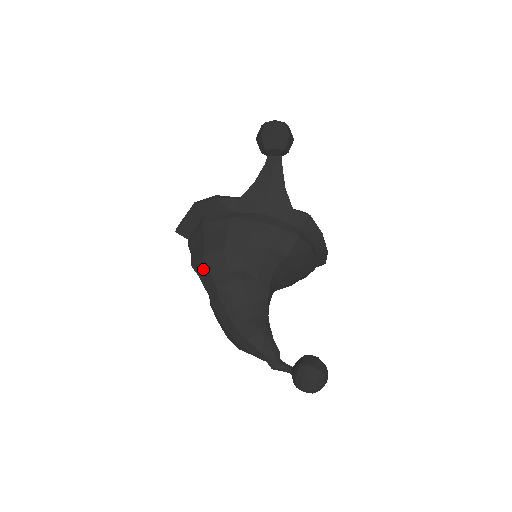
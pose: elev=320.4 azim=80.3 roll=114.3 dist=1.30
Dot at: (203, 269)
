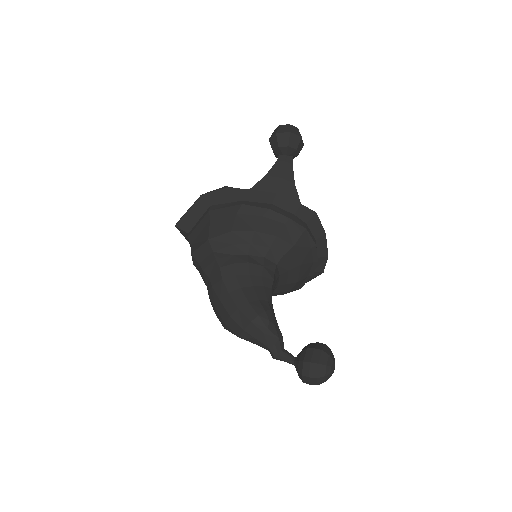
Dot at: (205, 254)
